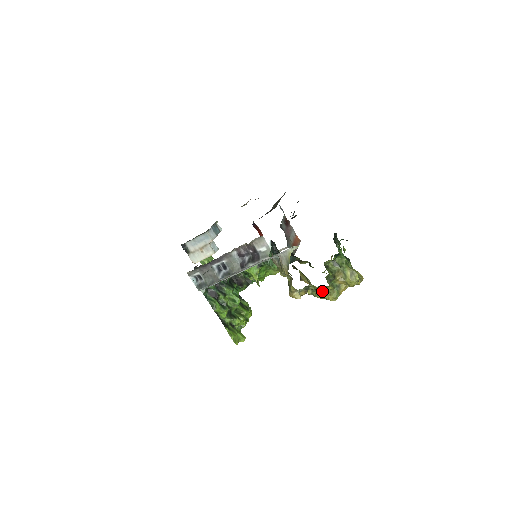
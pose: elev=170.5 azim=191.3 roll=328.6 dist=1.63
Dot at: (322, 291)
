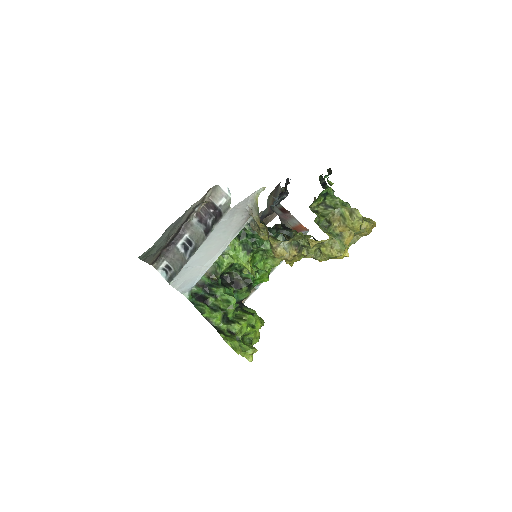
Dot at: (320, 246)
